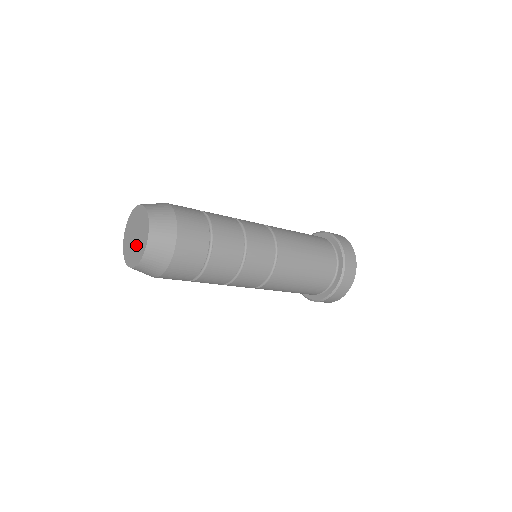
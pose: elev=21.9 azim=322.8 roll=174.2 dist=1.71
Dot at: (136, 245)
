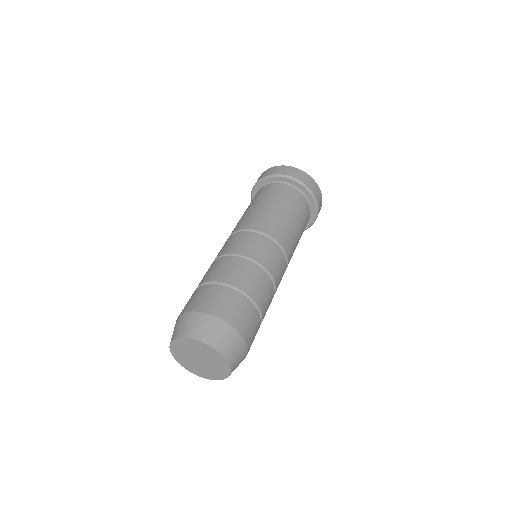
Dot at: (210, 366)
